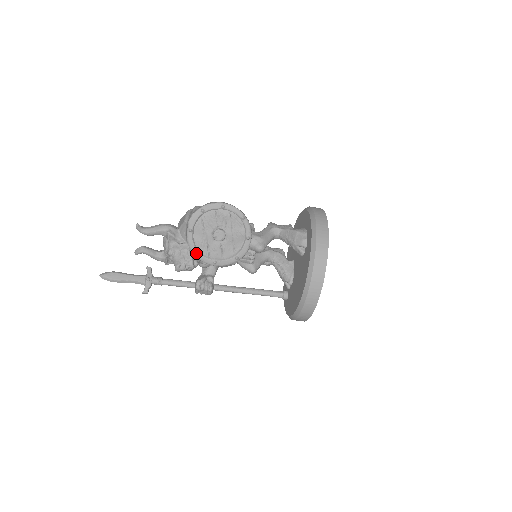
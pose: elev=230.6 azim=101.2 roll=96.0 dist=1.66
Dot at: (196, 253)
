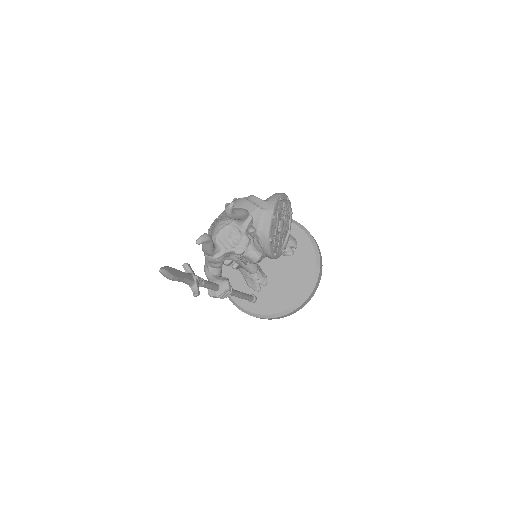
Dot at: (270, 242)
